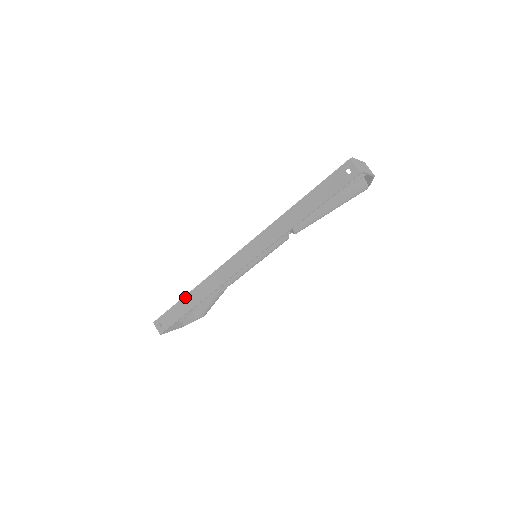
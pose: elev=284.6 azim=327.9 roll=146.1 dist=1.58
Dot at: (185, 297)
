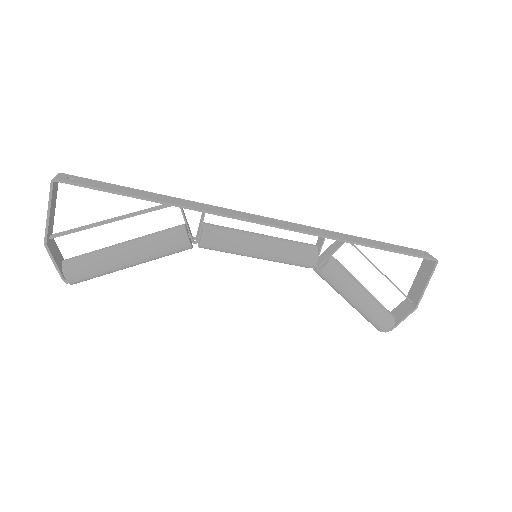
Dot at: (148, 192)
